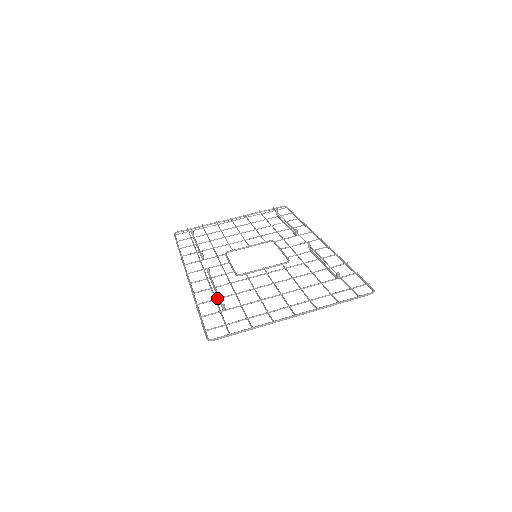
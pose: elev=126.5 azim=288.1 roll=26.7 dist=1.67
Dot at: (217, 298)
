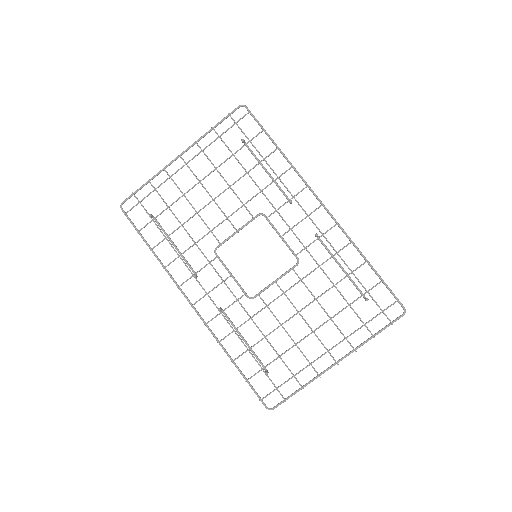
Dot at: (249, 349)
